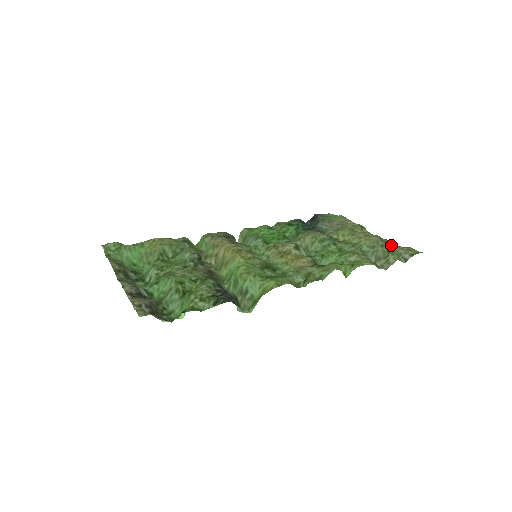
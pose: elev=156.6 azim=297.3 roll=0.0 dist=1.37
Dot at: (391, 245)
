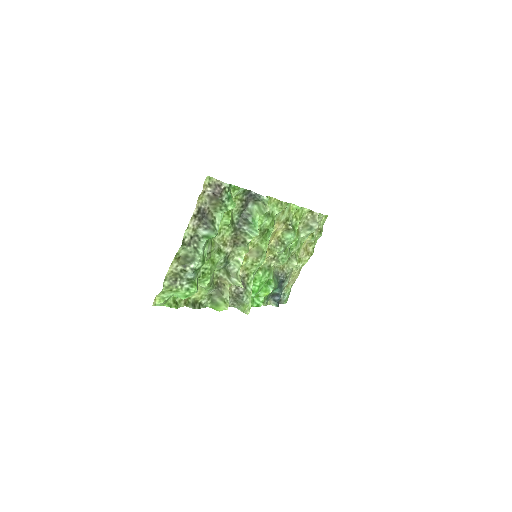
Dot at: (316, 234)
